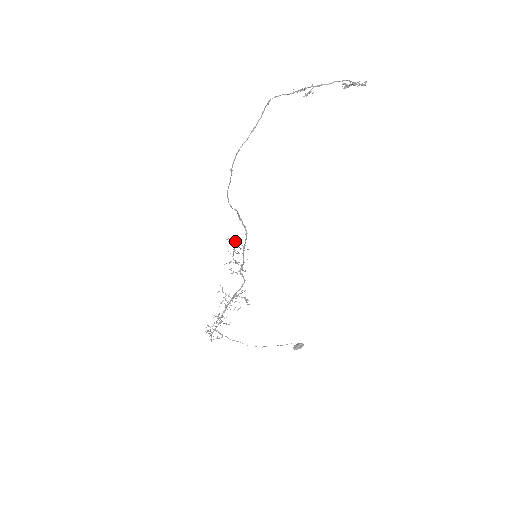
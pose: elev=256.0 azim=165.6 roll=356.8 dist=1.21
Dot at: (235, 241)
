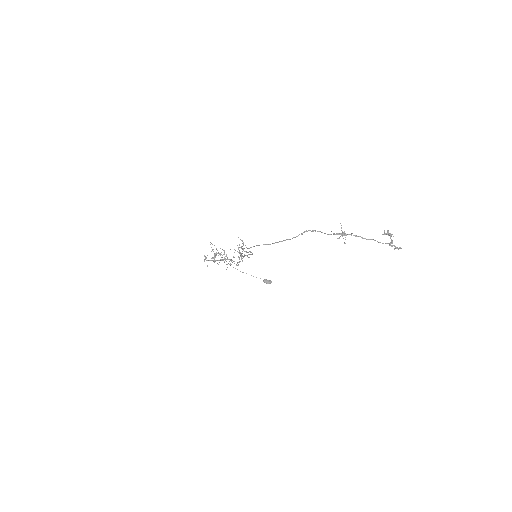
Dot at: occluded
